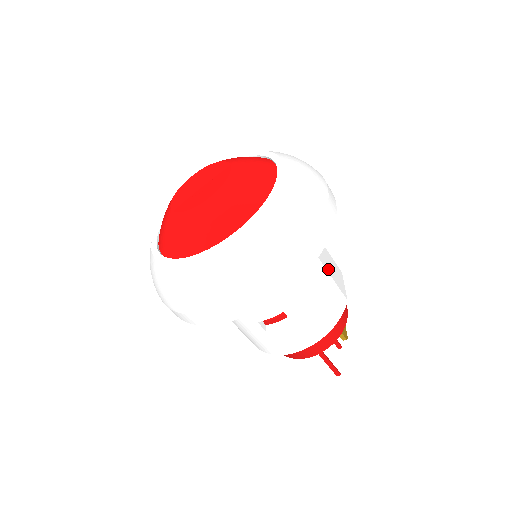
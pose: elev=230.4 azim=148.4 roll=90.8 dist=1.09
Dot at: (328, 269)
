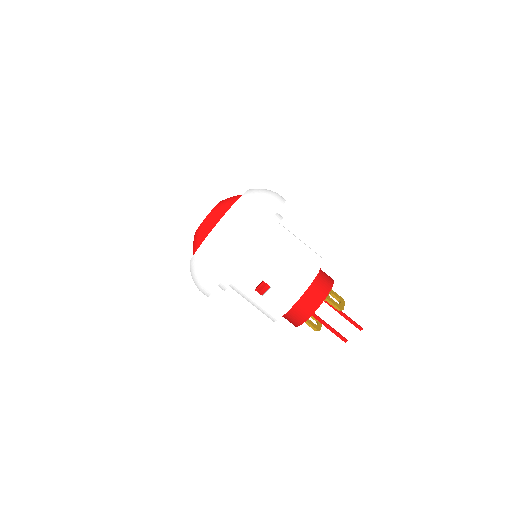
Dot at: (296, 252)
